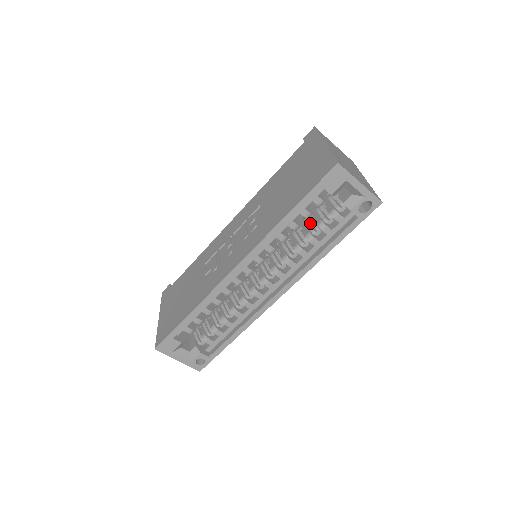
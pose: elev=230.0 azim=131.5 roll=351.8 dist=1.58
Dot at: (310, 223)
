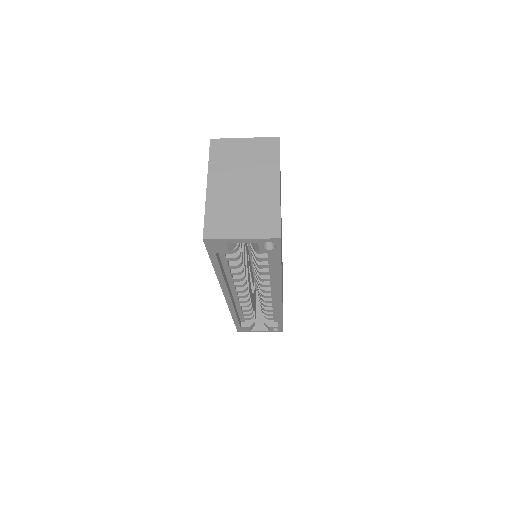
Dot at: occluded
